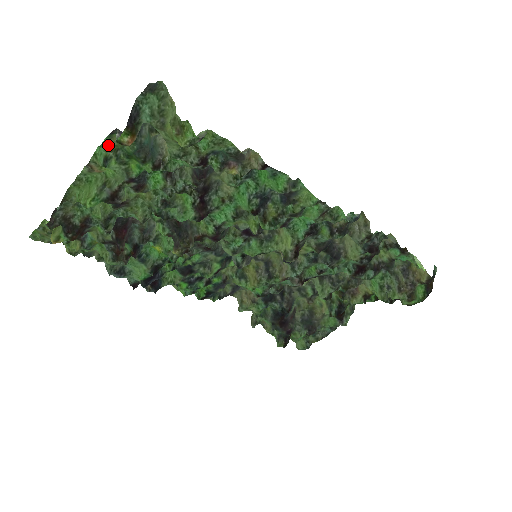
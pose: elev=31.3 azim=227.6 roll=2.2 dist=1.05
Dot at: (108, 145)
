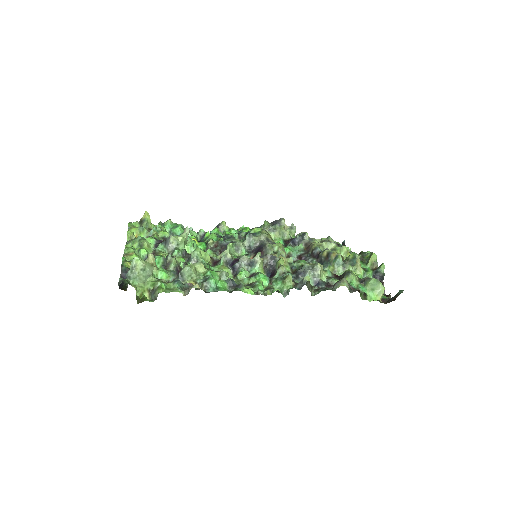
Dot at: (126, 261)
